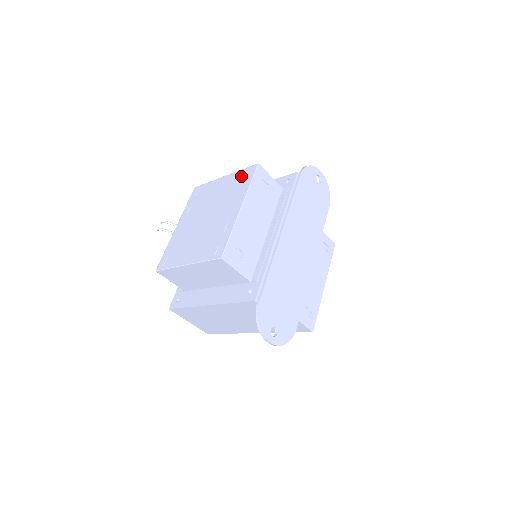
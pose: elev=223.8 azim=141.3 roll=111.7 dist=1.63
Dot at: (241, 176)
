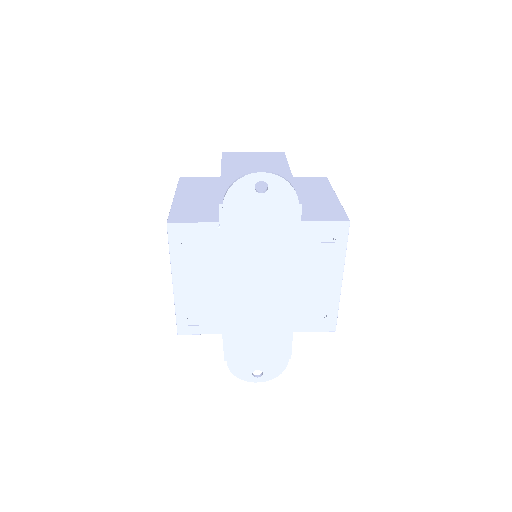
Dot at: occluded
